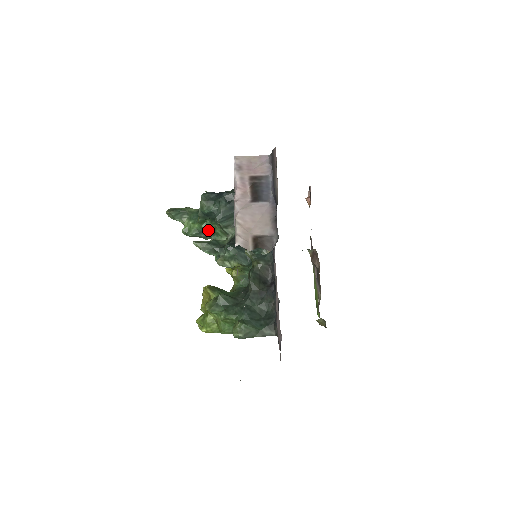
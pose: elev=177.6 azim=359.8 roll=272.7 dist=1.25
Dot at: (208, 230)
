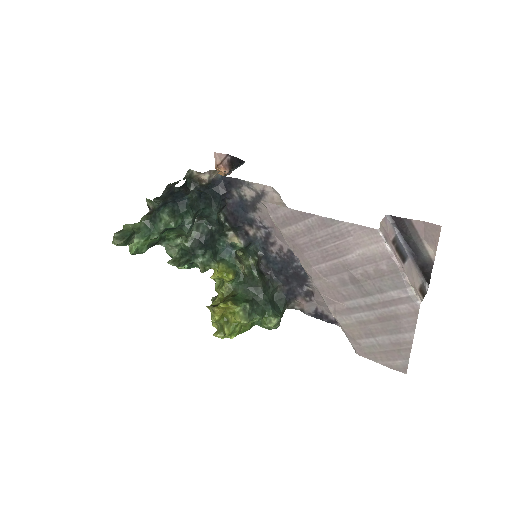
Dot at: (160, 239)
